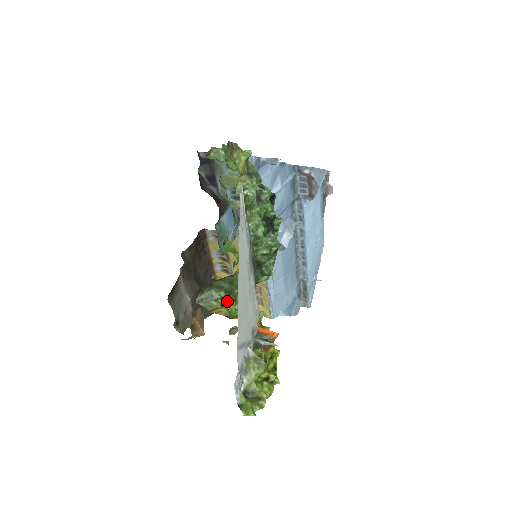
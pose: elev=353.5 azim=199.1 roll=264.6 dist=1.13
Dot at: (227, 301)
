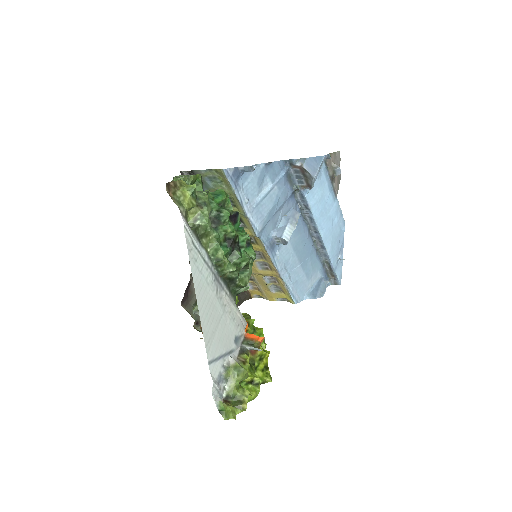
Dot at: occluded
